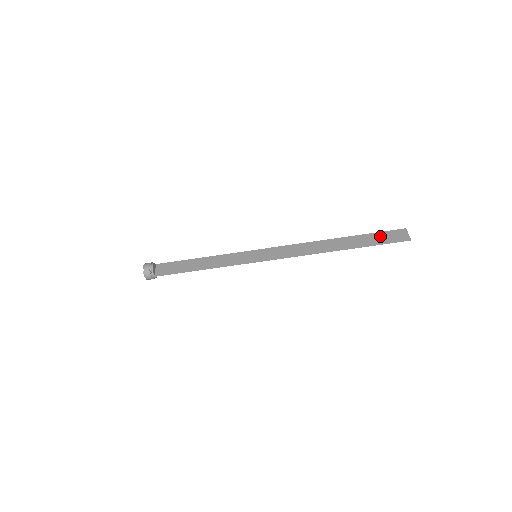
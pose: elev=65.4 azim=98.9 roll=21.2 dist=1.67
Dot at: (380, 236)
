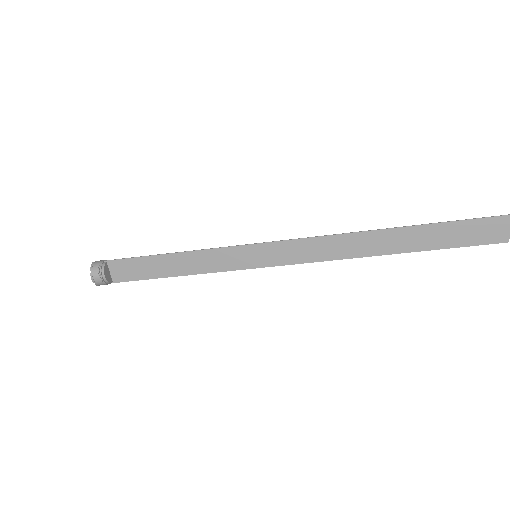
Dot at: (460, 230)
